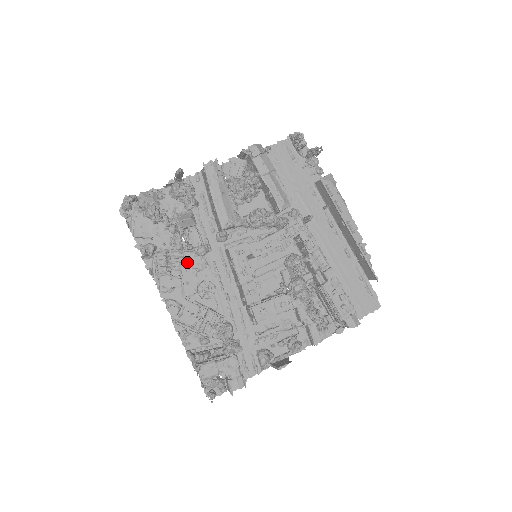
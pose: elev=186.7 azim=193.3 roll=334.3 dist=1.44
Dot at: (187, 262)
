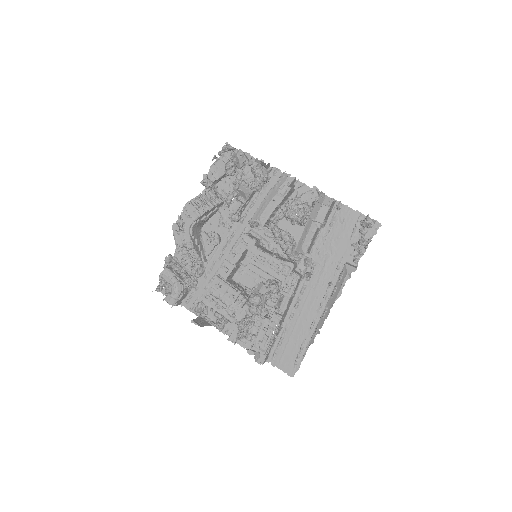
Dot at: (224, 214)
